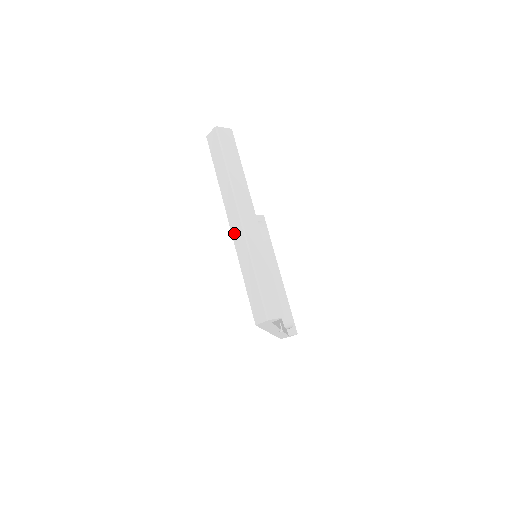
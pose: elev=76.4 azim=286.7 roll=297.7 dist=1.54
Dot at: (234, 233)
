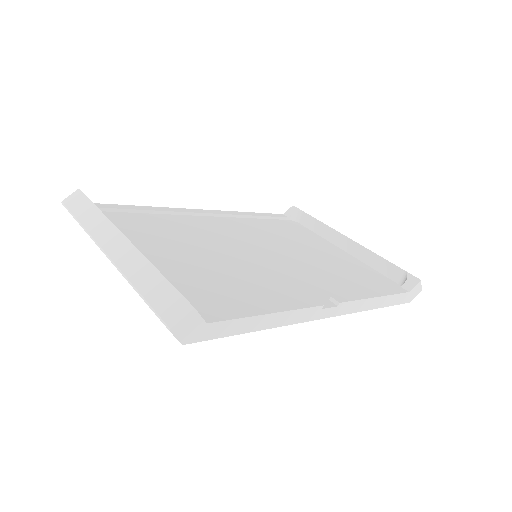
Dot at: occluded
